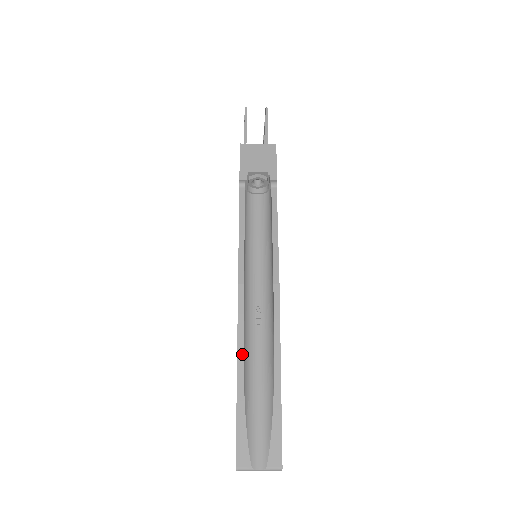
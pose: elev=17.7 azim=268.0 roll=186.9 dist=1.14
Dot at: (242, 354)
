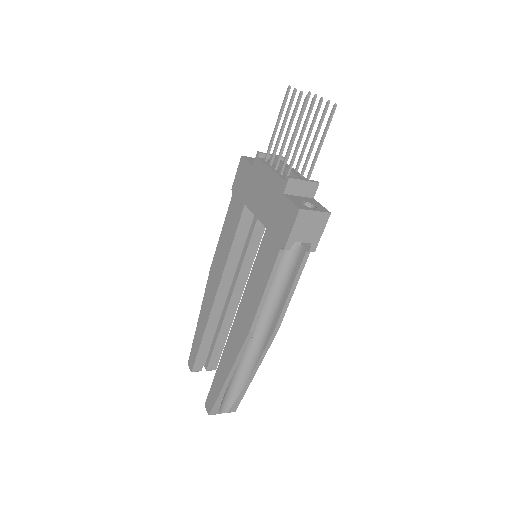
Dot at: occluded
